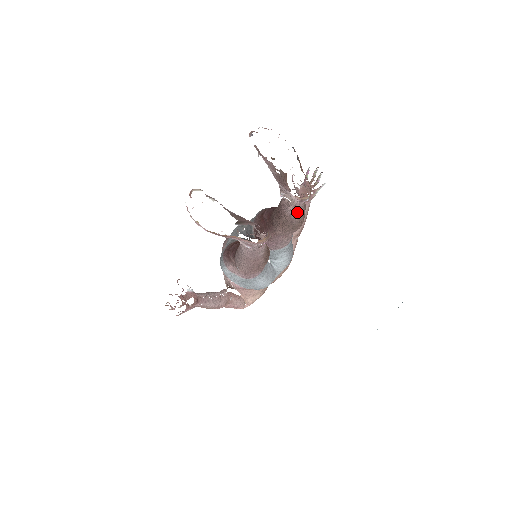
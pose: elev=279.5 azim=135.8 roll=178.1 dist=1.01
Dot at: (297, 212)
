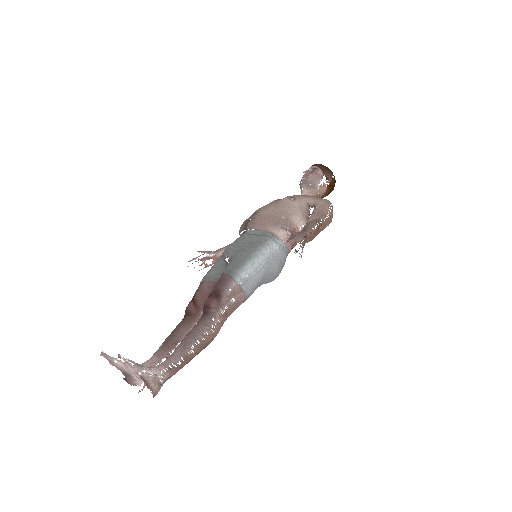
Dot at: occluded
